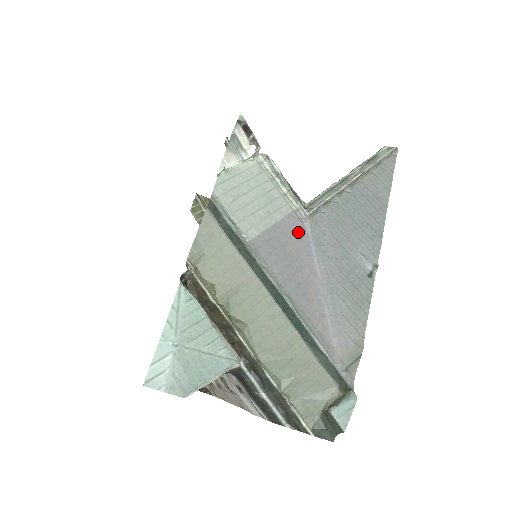
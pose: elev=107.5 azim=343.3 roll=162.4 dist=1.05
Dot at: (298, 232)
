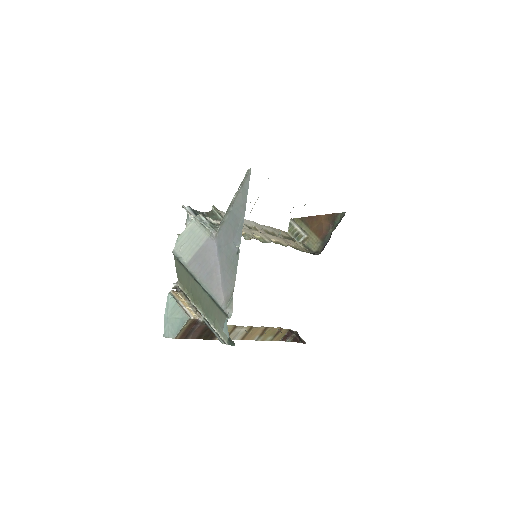
Dot at: (210, 247)
